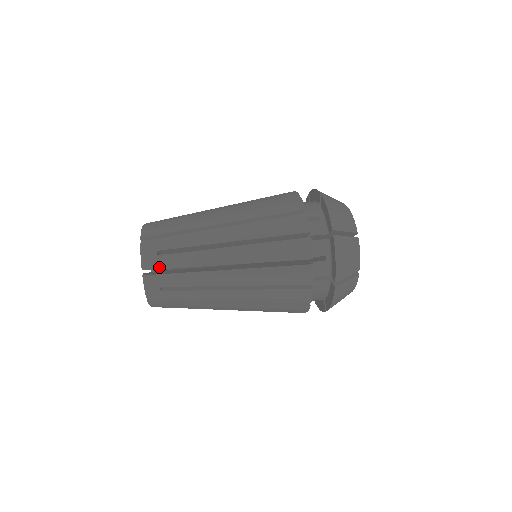
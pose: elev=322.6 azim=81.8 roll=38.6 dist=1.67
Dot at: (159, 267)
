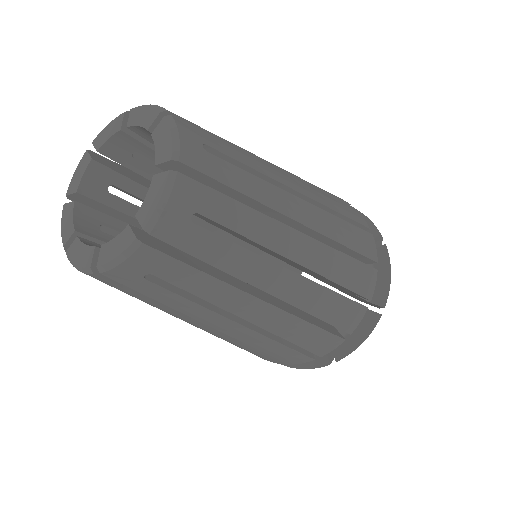
Dot at: (190, 122)
